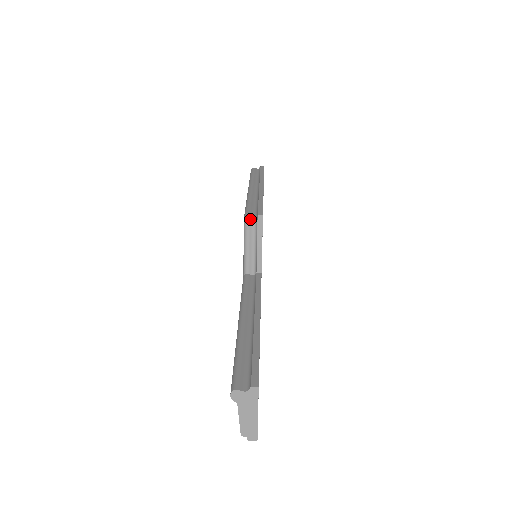
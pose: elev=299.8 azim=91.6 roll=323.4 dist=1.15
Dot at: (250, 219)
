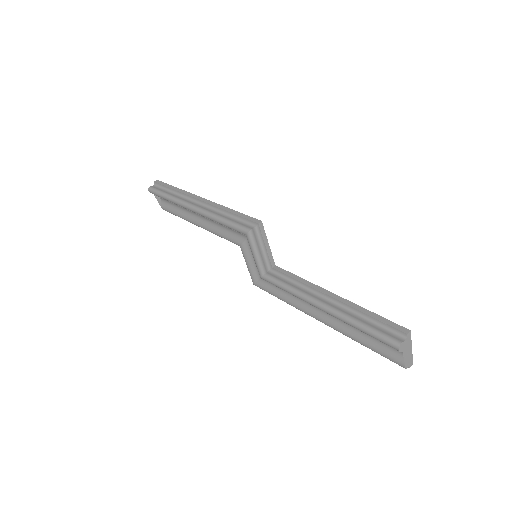
Dot at: (253, 231)
